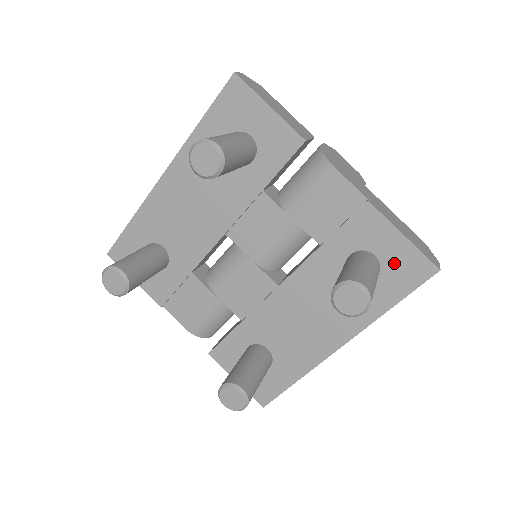
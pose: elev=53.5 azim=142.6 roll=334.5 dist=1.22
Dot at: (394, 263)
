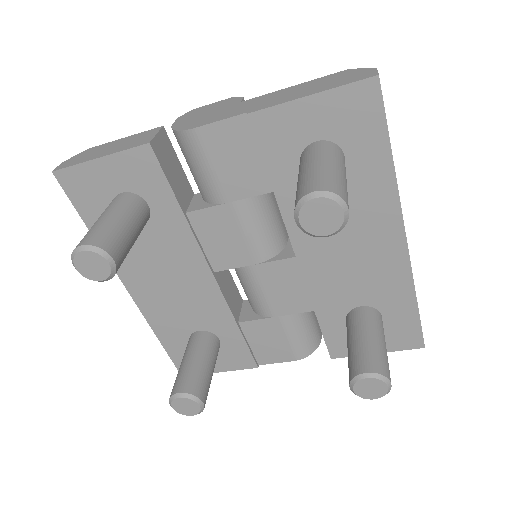
Dot at: (338, 125)
